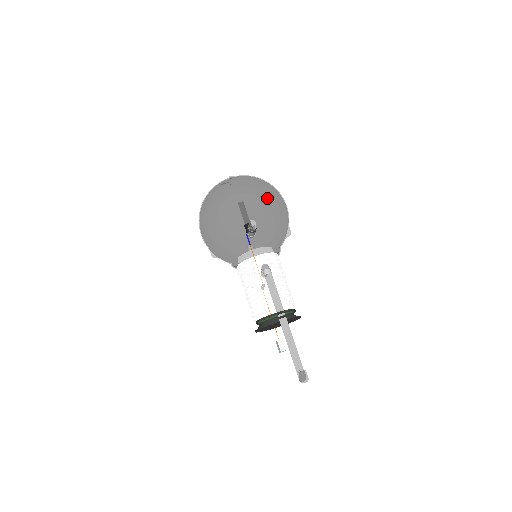
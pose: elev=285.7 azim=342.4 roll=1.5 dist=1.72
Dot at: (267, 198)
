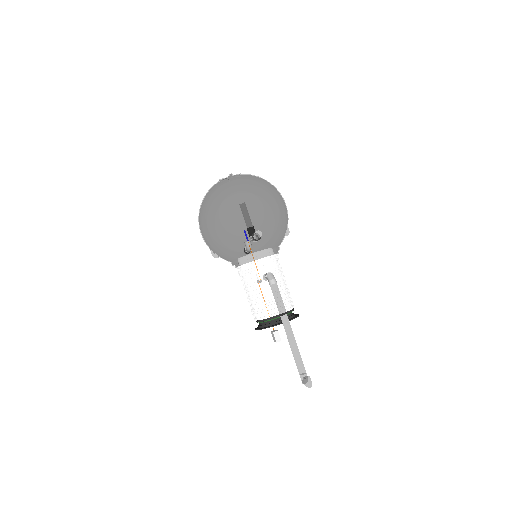
Dot at: (271, 204)
